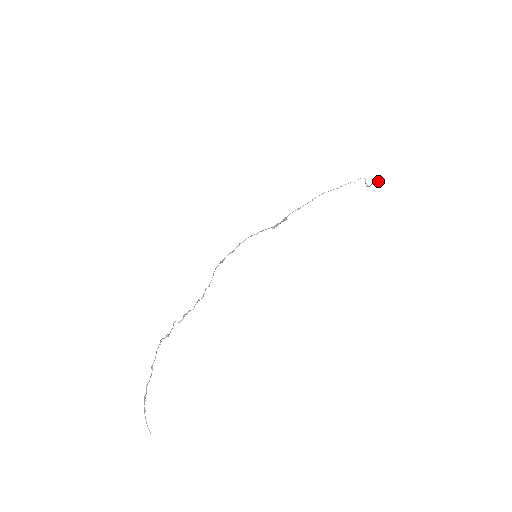
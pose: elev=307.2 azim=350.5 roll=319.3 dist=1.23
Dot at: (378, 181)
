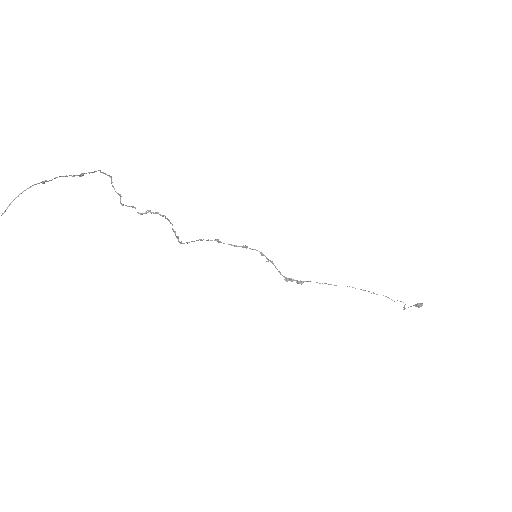
Dot at: (420, 303)
